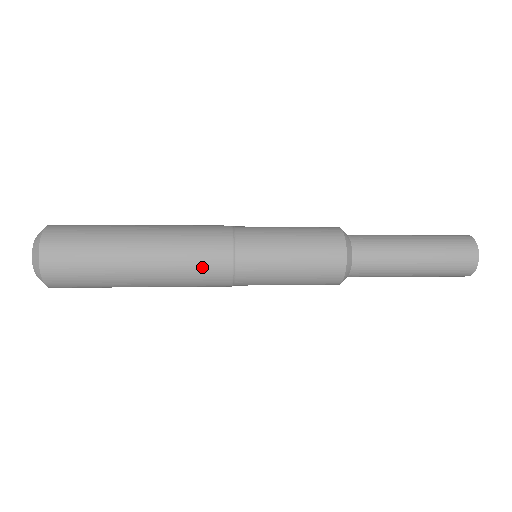
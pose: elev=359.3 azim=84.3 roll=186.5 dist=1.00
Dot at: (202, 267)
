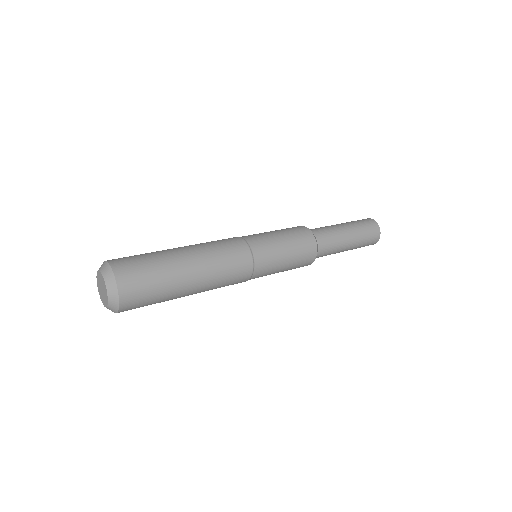
Dot at: (234, 266)
